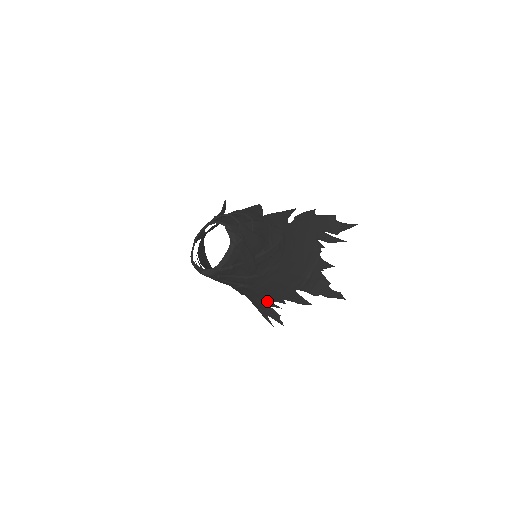
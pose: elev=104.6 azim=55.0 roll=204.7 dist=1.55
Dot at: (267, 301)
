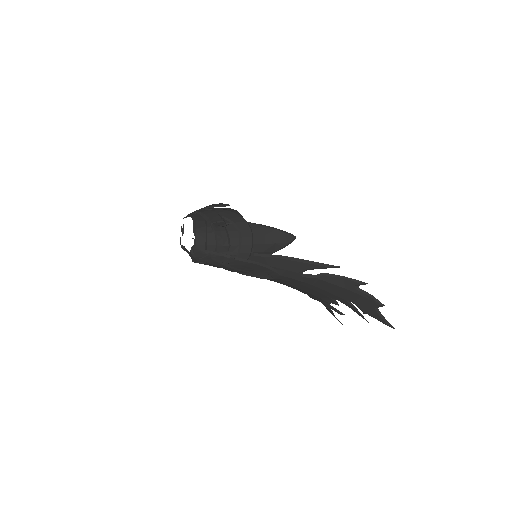
Dot at: occluded
